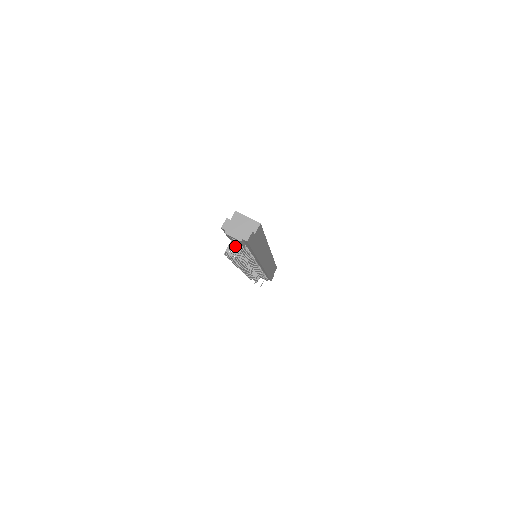
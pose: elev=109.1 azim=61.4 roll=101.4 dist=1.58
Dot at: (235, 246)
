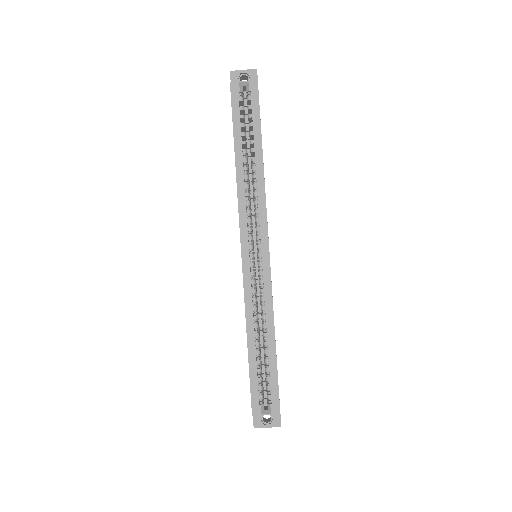
Dot at: occluded
